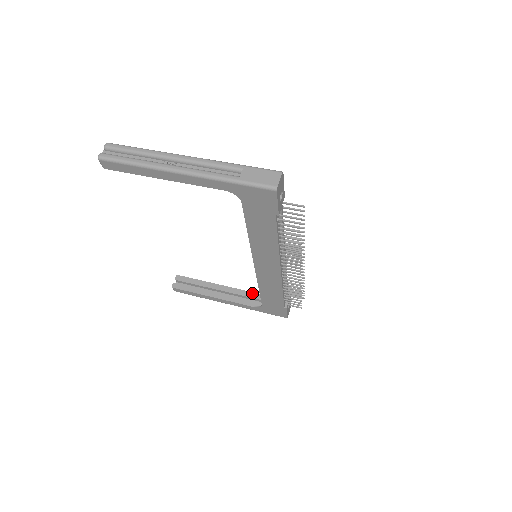
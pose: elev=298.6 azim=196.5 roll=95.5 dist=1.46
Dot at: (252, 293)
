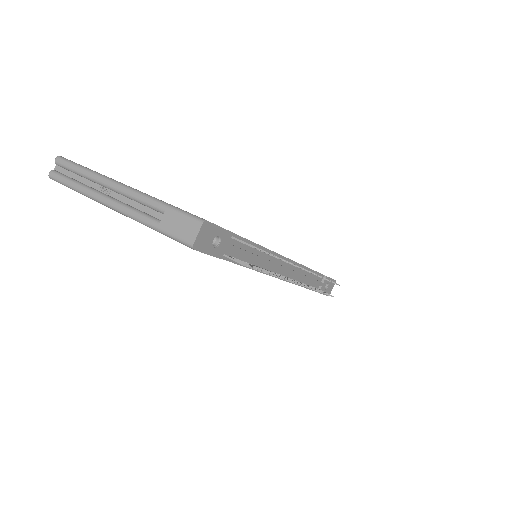
Dot at: occluded
